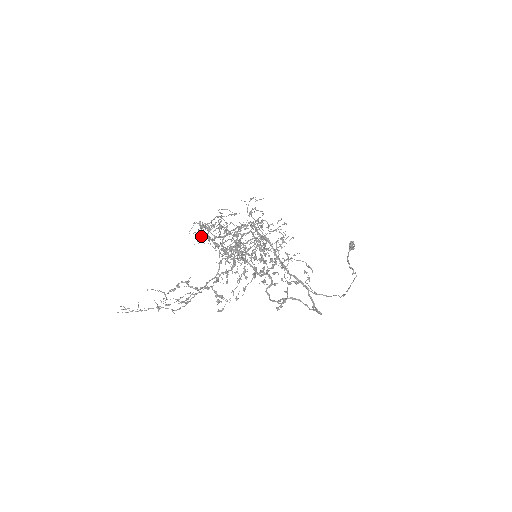
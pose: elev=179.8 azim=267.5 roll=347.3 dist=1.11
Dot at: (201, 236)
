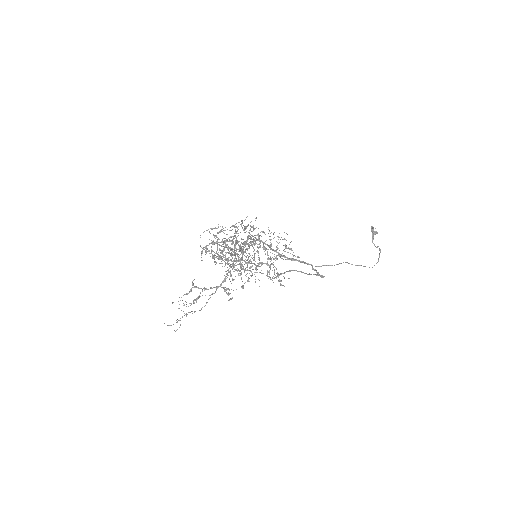
Dot at: occluded
